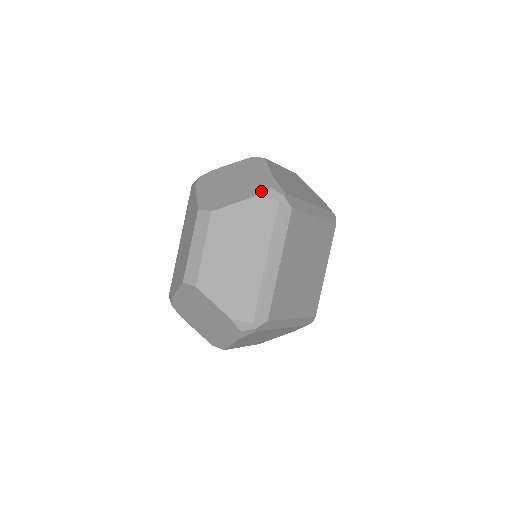
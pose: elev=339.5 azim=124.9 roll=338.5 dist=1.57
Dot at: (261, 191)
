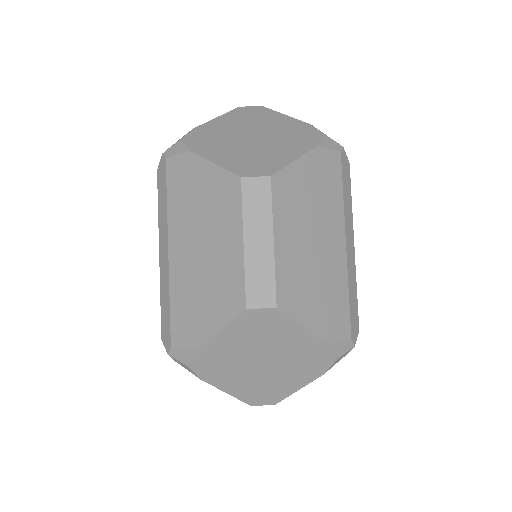
Dot at: (325, 369)
